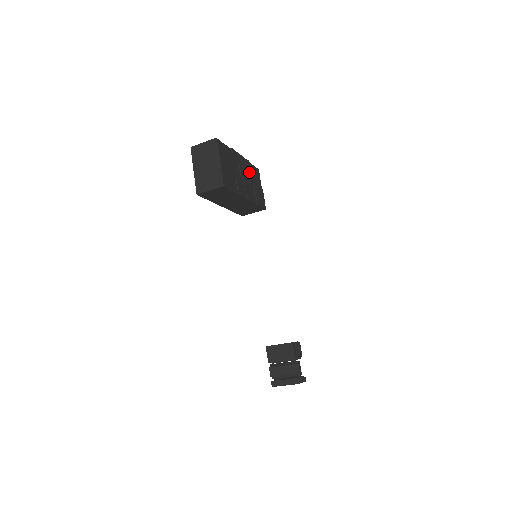
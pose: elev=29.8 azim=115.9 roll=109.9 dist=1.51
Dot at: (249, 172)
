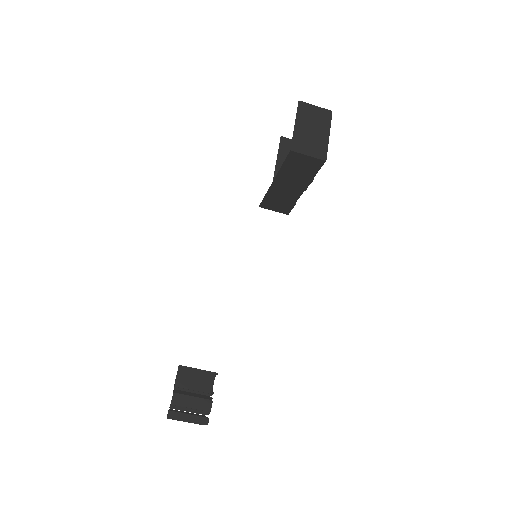
Dot at: occluded
